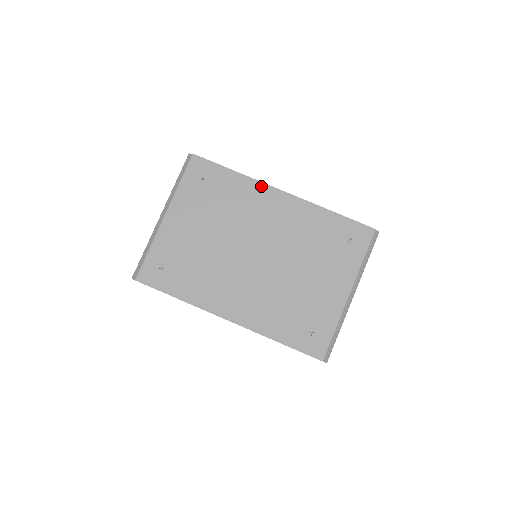
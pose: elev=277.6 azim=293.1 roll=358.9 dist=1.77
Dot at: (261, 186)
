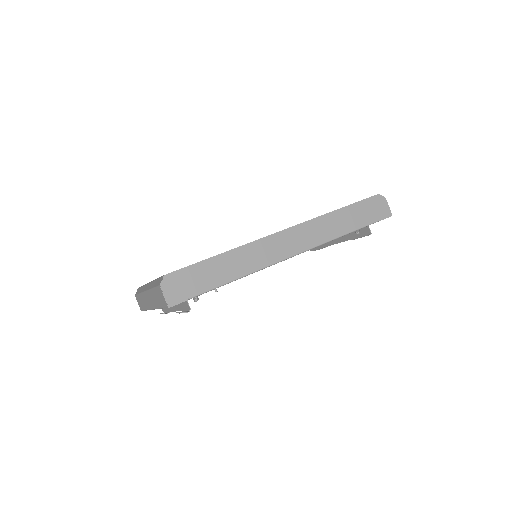
Dot at: occluded
